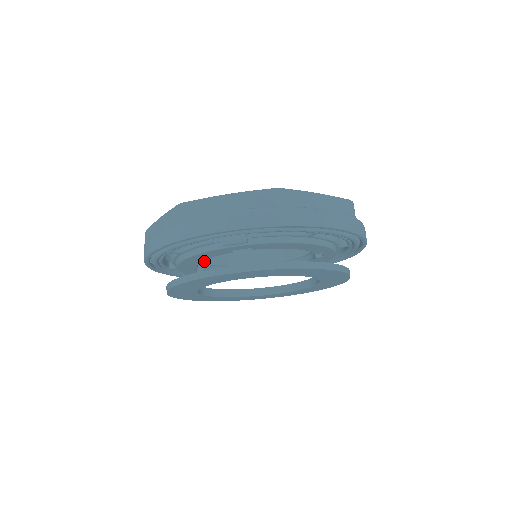
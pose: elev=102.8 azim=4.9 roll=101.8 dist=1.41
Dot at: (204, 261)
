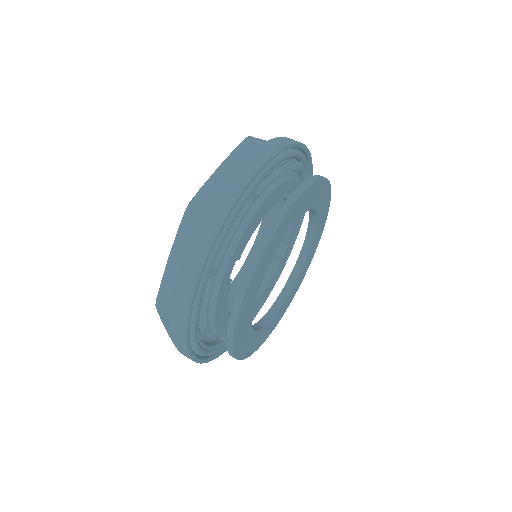
Dot at: occluded
